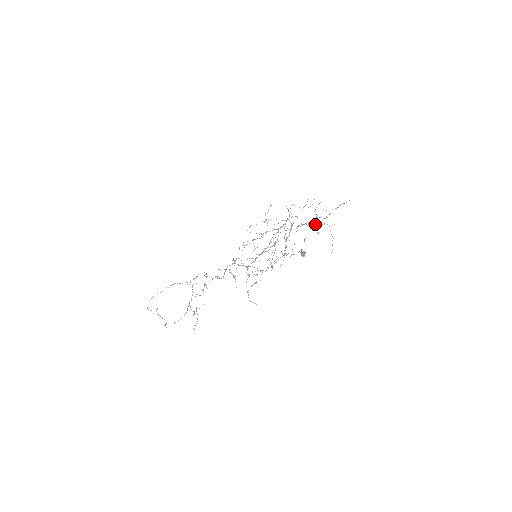
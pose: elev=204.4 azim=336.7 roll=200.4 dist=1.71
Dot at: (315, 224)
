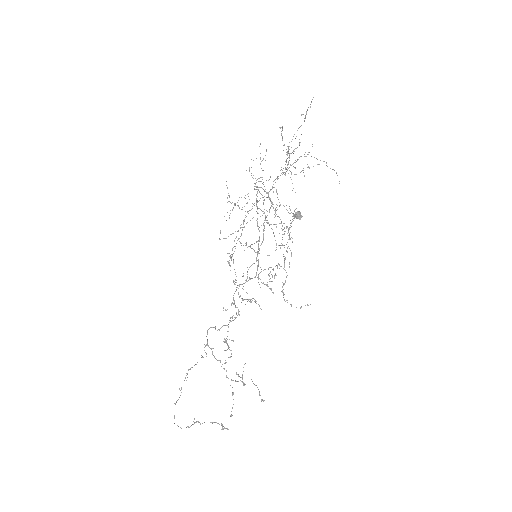
Dot at: (290, 165)
